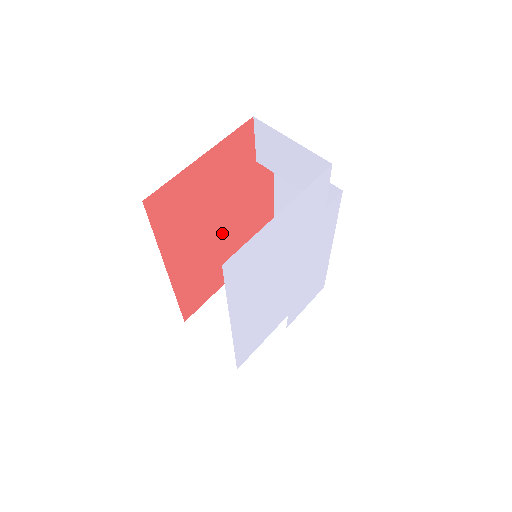
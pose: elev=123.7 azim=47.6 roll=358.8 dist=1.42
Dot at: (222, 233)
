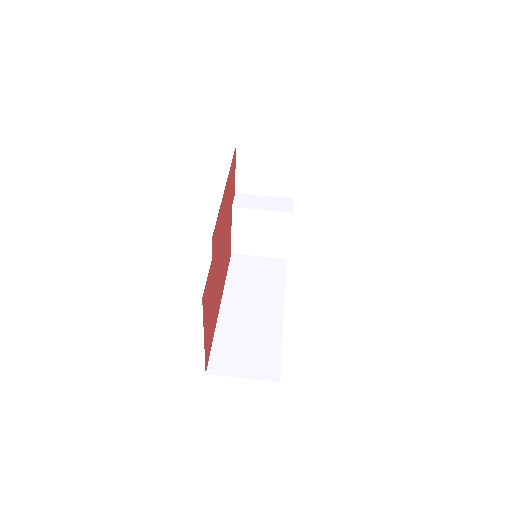
Dot at: (221, 259)
